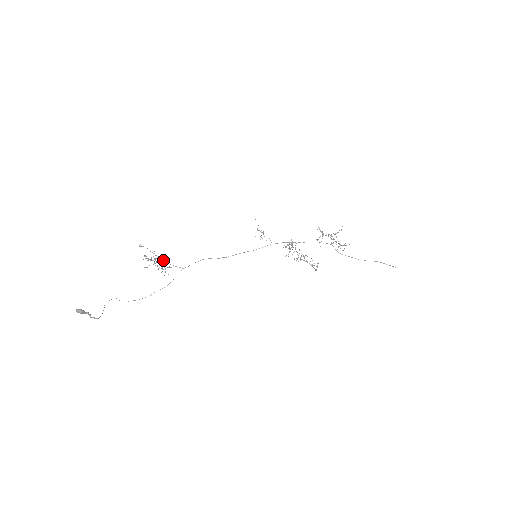
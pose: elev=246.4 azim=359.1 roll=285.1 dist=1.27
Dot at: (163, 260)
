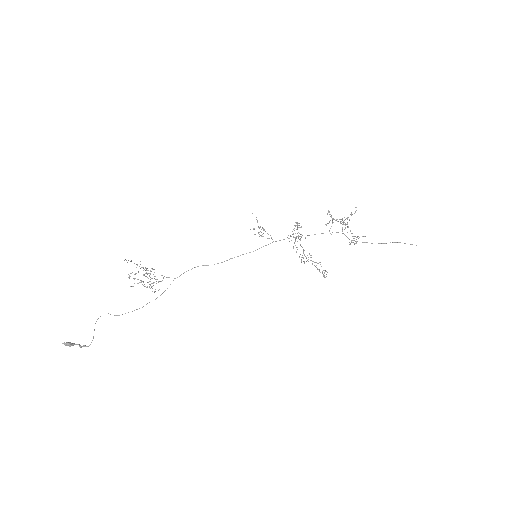
Dot at: occluded
